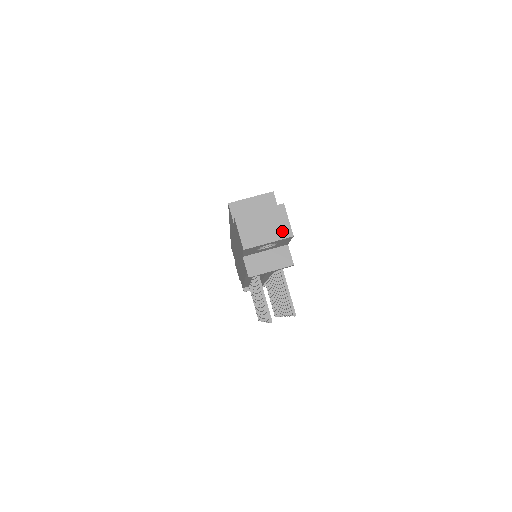
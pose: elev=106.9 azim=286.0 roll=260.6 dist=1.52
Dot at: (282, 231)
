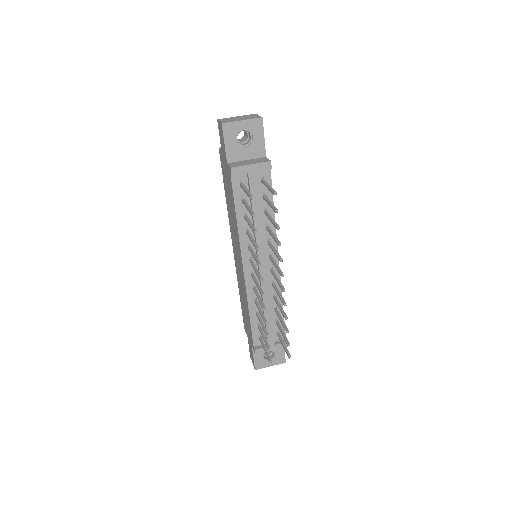
Dot at: (253, 117)
